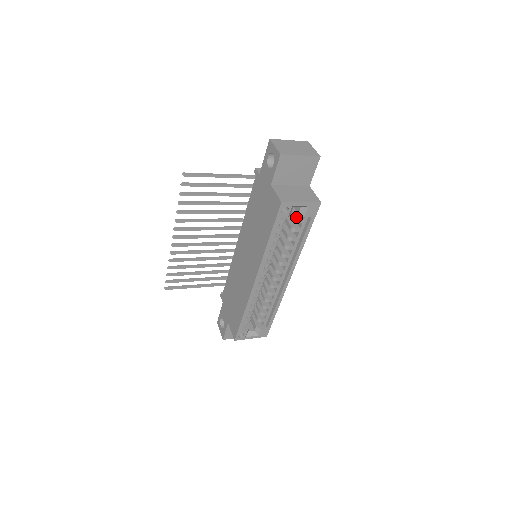
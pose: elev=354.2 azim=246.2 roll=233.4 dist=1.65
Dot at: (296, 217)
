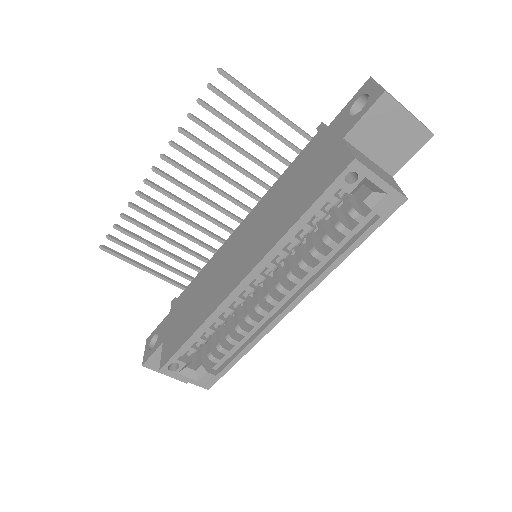
Dot at: (355, 208)
